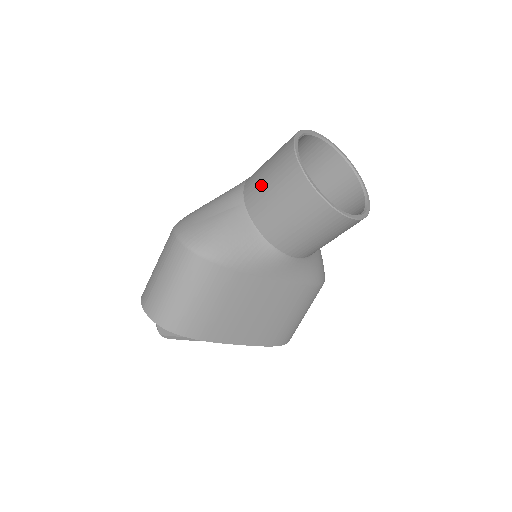
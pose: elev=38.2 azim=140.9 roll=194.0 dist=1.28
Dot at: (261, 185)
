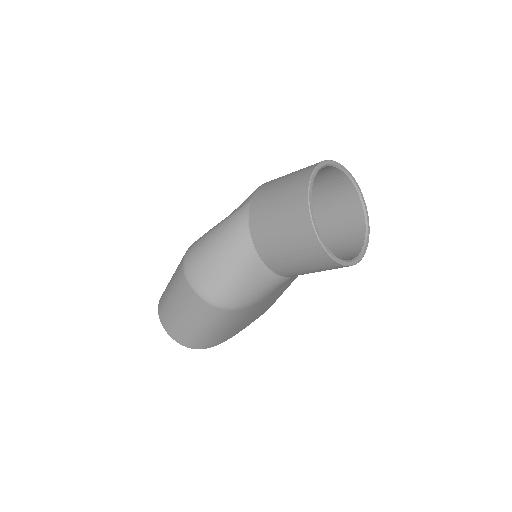
Dot at: (273, 238)
